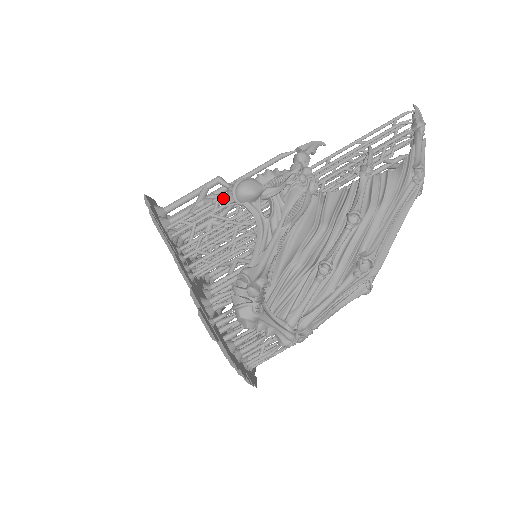
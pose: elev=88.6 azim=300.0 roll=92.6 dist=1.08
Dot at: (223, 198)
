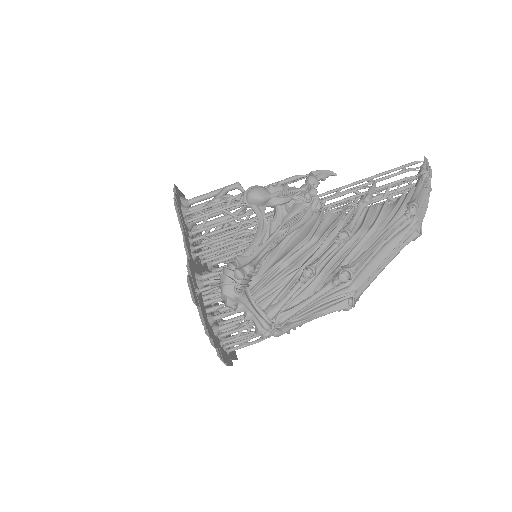
Dot at: (237, 199)
